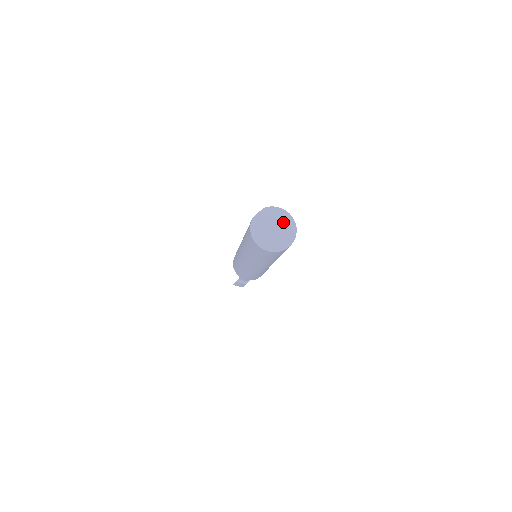
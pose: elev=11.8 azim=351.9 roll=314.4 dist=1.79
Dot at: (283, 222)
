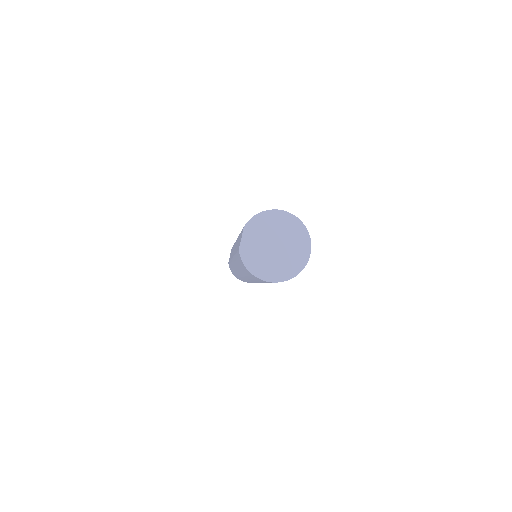
Dot at: (282, 229)
